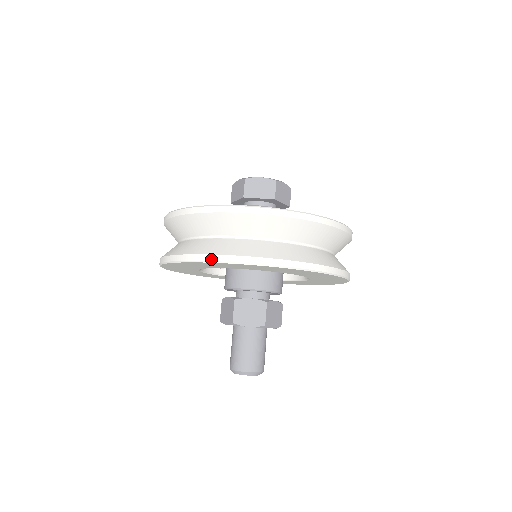
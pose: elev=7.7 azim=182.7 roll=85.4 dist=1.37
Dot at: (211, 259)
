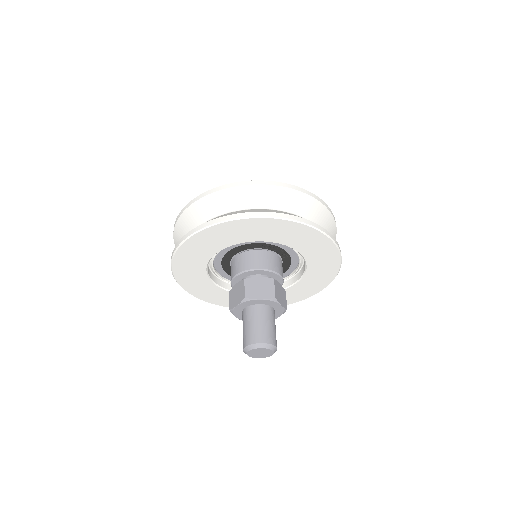
Dot at: (230, 218)
